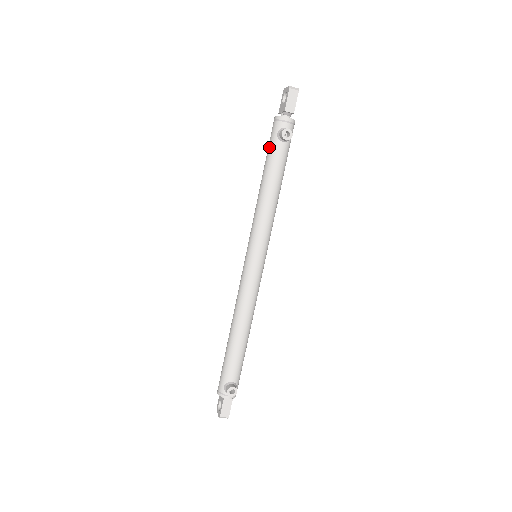
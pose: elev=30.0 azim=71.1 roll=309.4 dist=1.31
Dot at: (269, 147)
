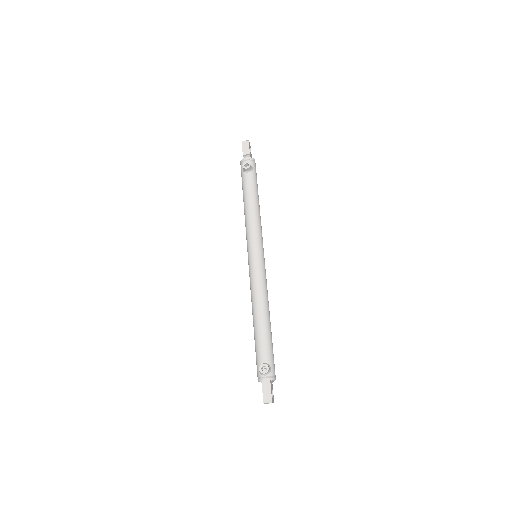
Dot at: occluded
